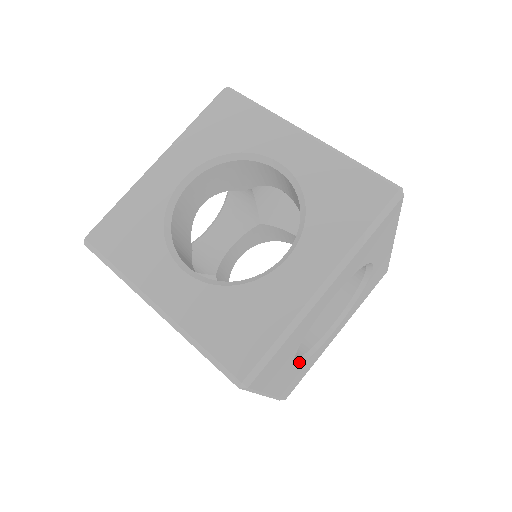
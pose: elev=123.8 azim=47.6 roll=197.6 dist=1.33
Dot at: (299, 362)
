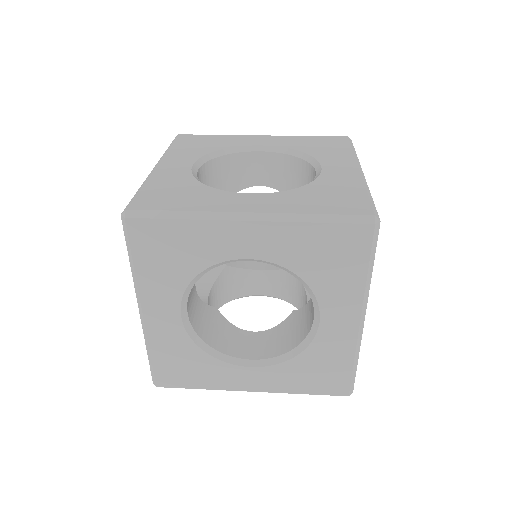
Dot at: occluded
